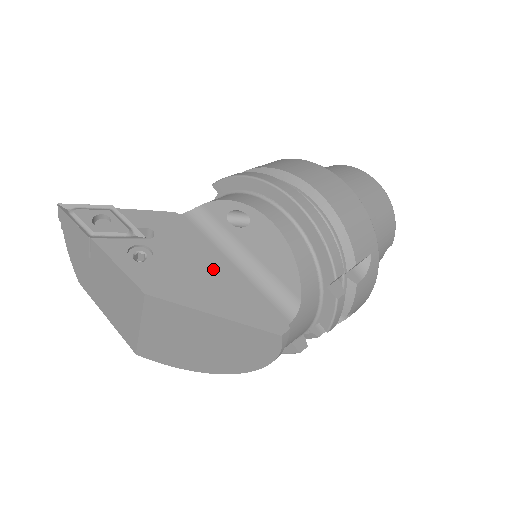
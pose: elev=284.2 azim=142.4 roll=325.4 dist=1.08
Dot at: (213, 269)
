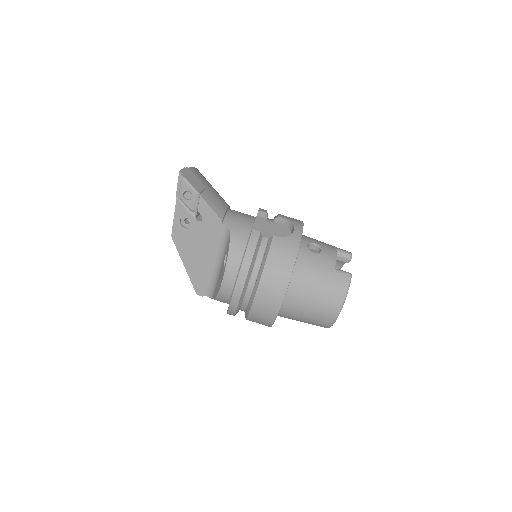
Dot at: (205, 255)
